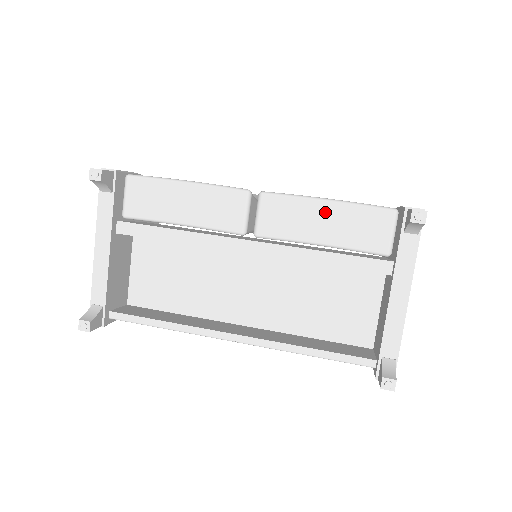
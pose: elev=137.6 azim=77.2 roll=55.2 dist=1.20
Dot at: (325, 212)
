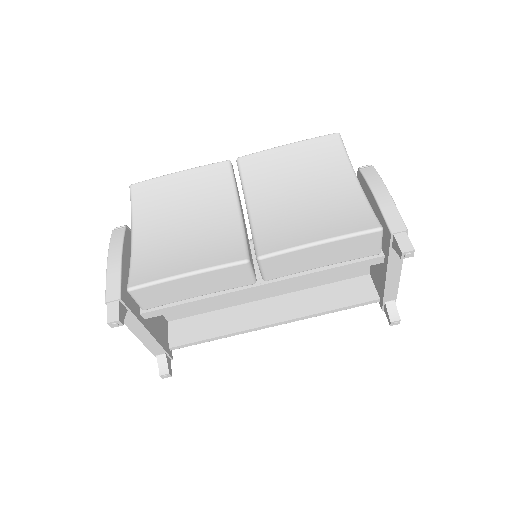
Dot at: (320, 251)
